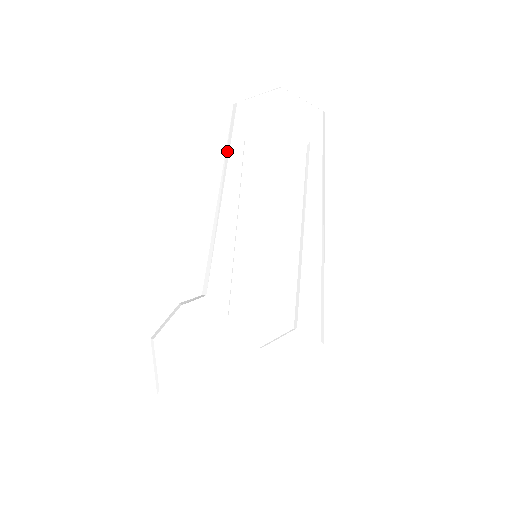
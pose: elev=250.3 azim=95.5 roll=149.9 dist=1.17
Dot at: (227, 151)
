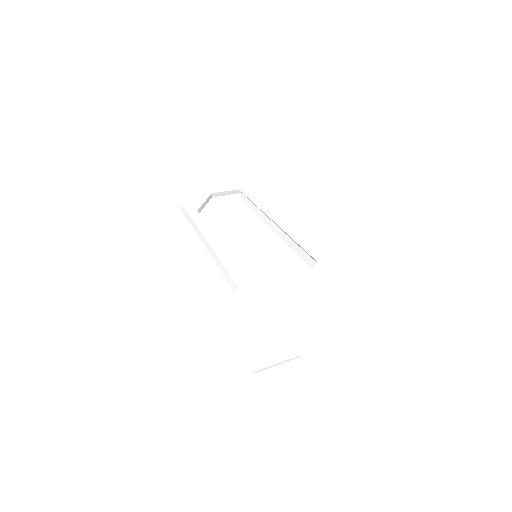
Dot at: (194, 227)
